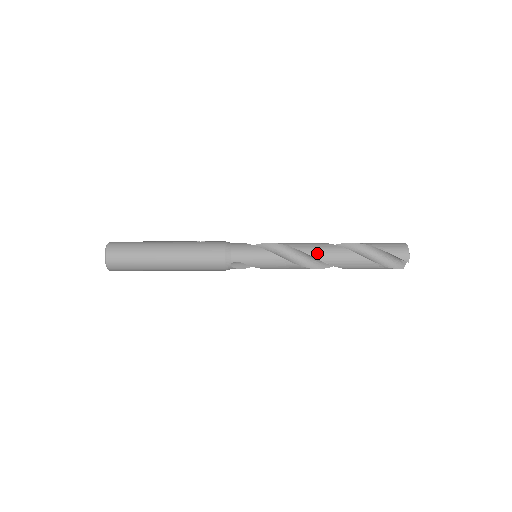
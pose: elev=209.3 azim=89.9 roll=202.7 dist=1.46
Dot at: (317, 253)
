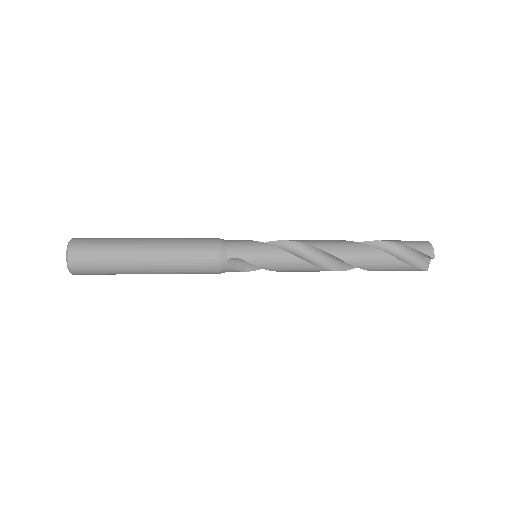
Dot at: (329, 247)
